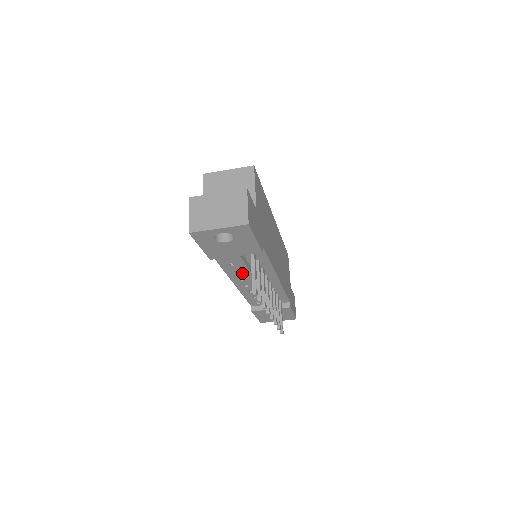
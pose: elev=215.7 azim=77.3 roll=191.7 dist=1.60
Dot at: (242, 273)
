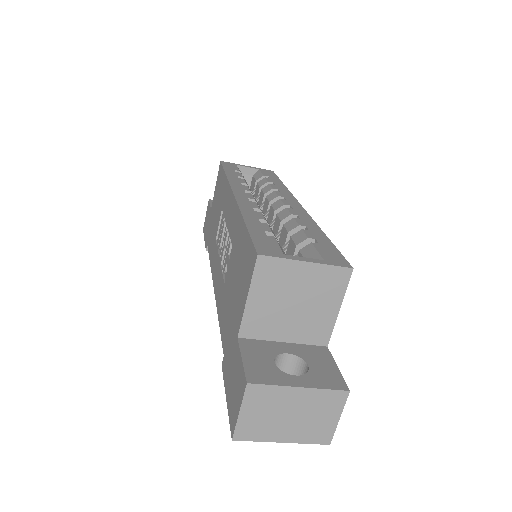
Dot at: occluded
